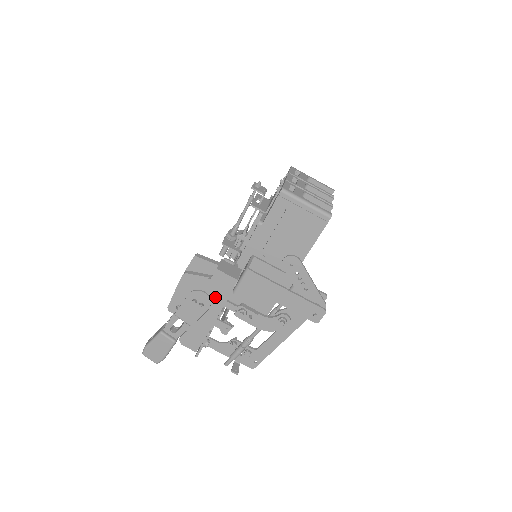
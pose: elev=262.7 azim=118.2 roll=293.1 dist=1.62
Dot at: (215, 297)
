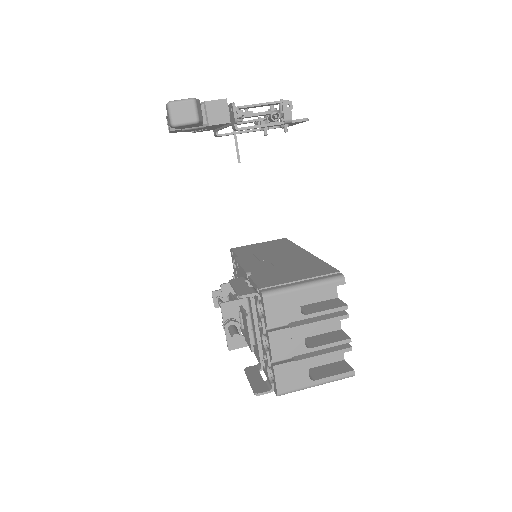
Dot at: occluded
